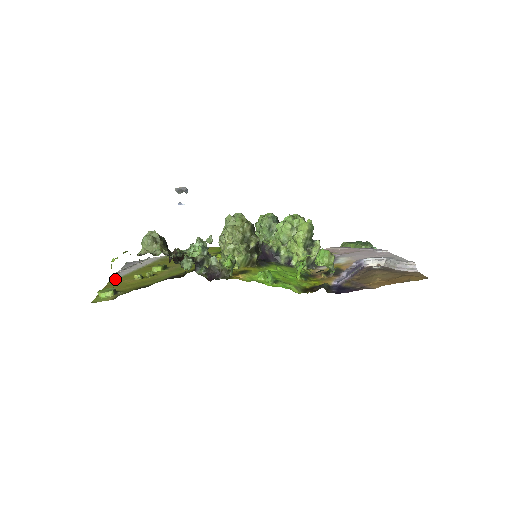
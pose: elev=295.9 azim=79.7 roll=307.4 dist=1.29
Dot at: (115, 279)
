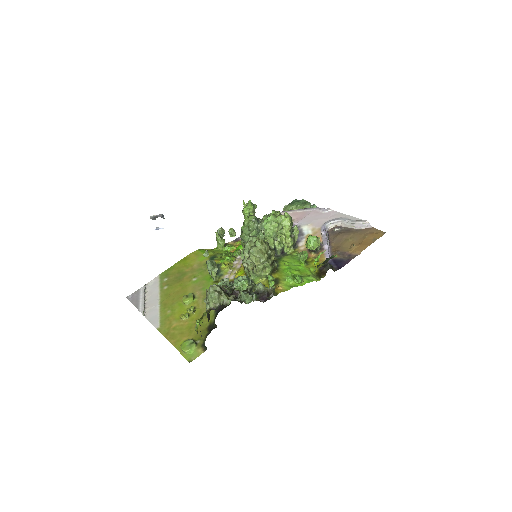
Dot at: (160, 325)
